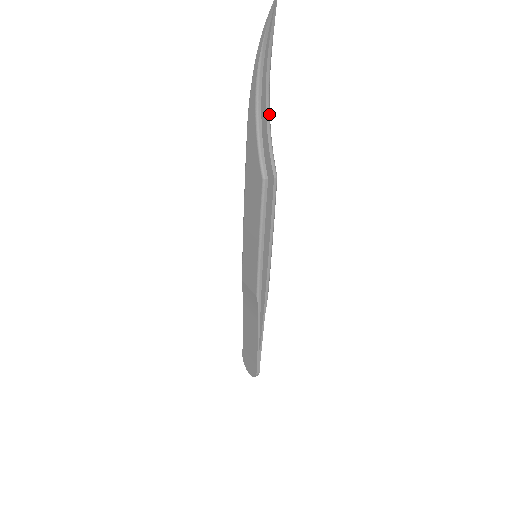
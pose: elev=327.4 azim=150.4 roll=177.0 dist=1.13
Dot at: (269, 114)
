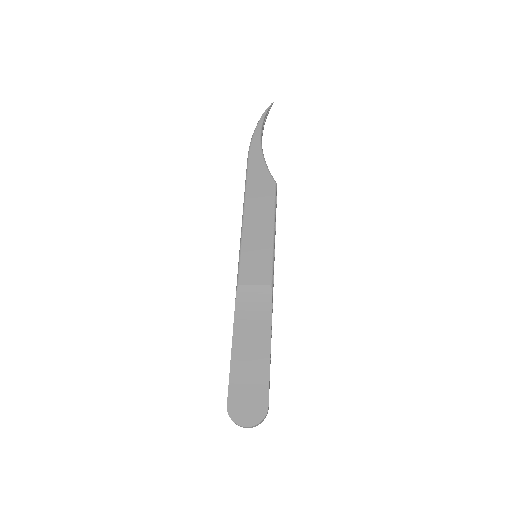
Dot at: occluded
